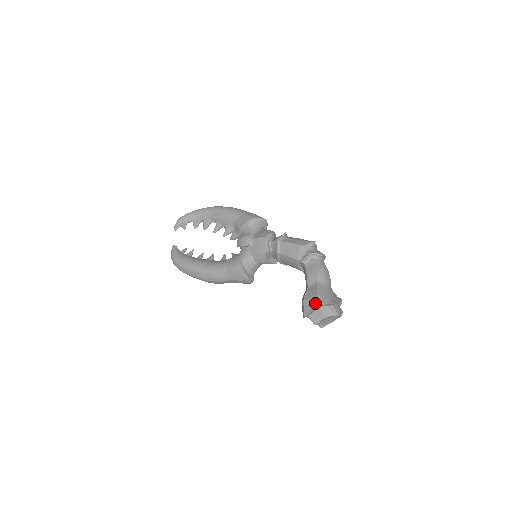
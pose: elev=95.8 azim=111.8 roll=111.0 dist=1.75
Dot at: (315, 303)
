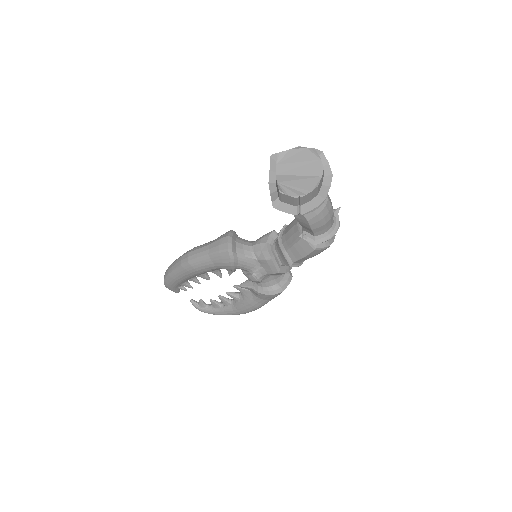
Dot at: occluded
